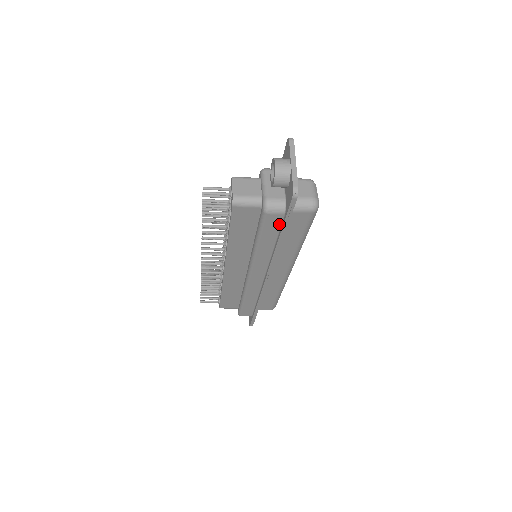
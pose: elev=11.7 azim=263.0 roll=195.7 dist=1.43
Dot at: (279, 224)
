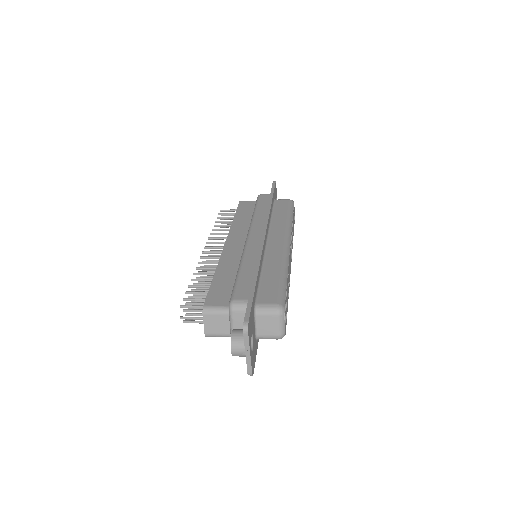
Dot at: occluded
